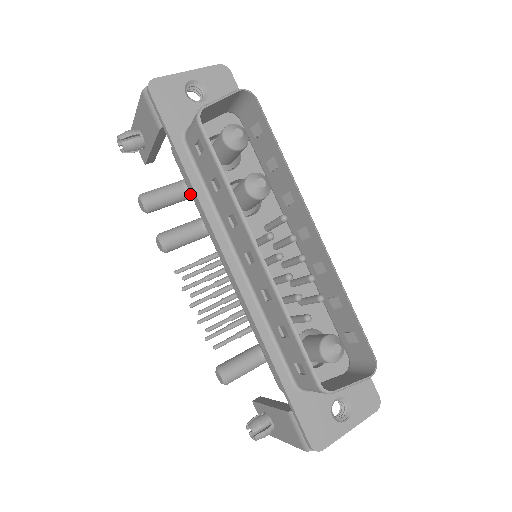
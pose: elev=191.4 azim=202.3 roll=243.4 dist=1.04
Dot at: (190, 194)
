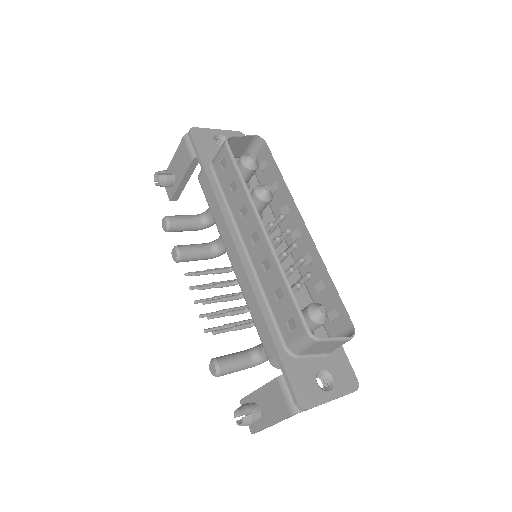
Dot at: (203, 224)
